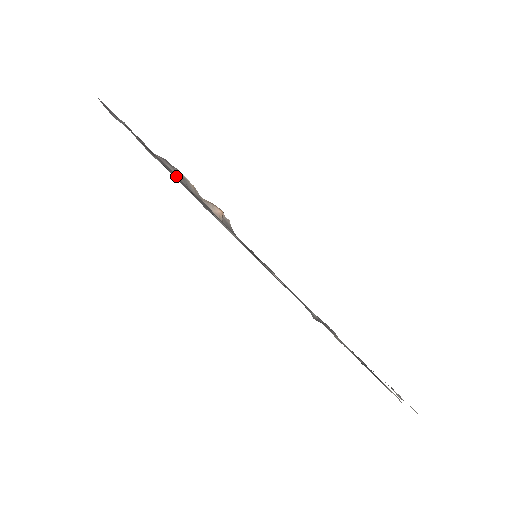
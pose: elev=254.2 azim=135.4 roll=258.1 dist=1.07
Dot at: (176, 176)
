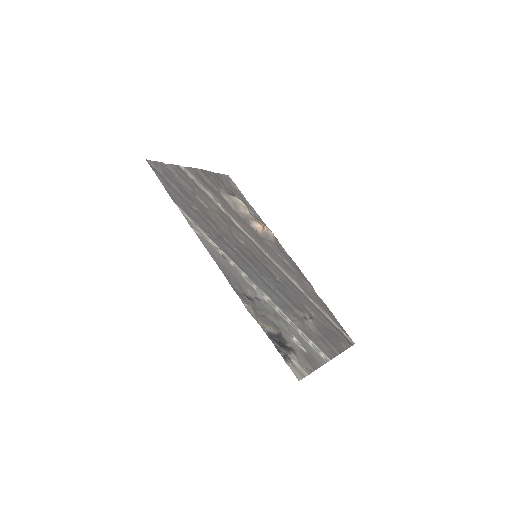
Dot at: (186, 200)
